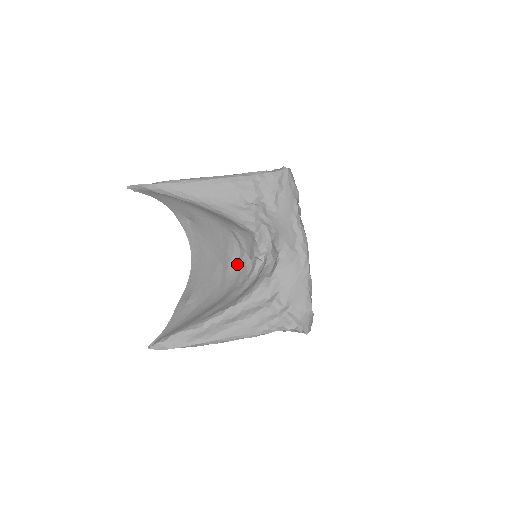
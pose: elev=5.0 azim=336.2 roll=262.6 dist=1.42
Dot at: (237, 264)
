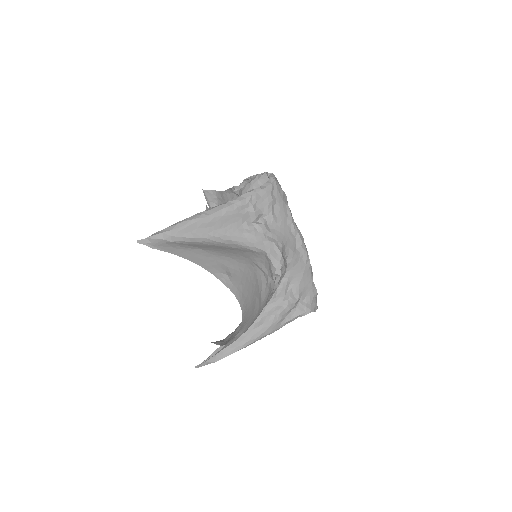
Dot at: (266, 290)
